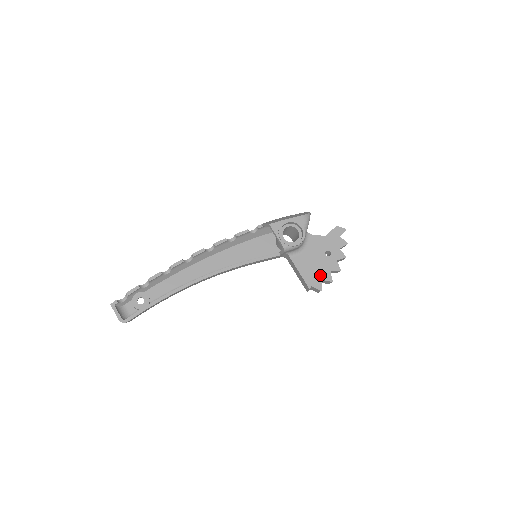
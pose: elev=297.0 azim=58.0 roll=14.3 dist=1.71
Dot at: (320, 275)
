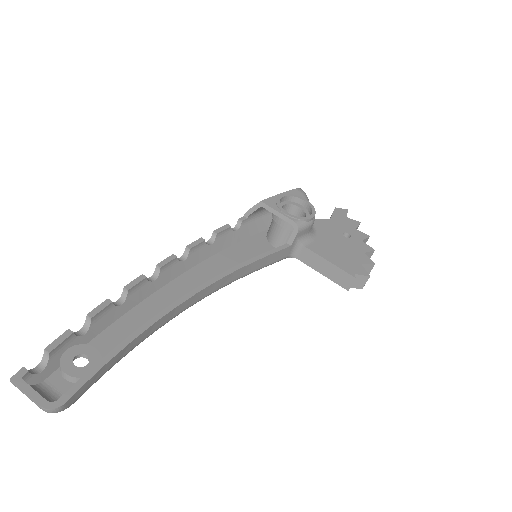
Dot at: (355, 259)
